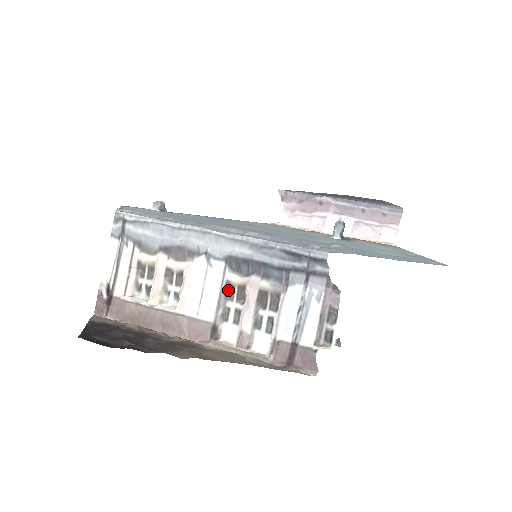
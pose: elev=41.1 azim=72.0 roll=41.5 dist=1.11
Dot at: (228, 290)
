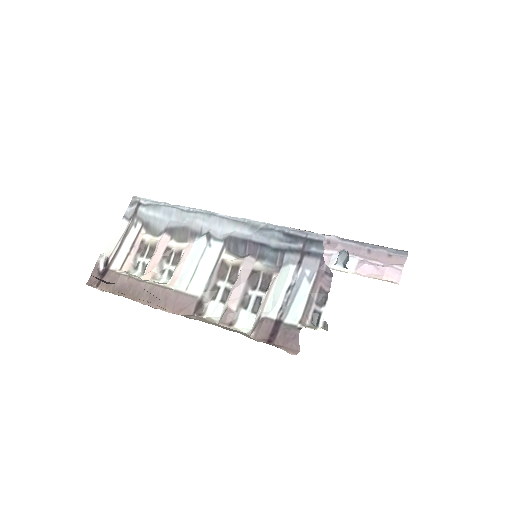
Dot at: (222, 269)
